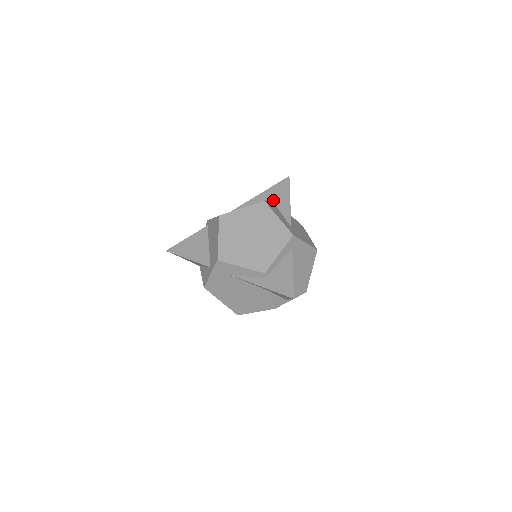
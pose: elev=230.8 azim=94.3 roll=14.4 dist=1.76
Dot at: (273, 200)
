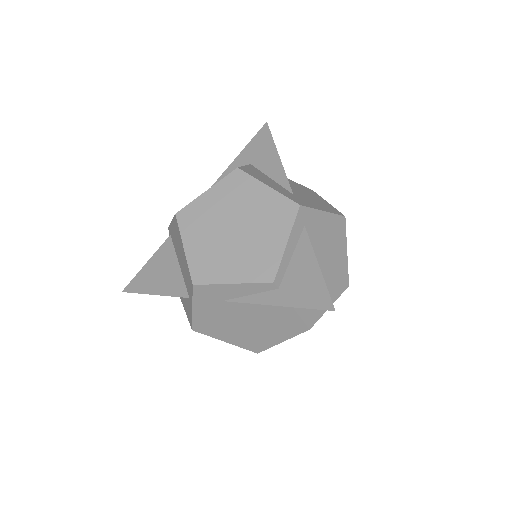
Dot at: (253, 164)
